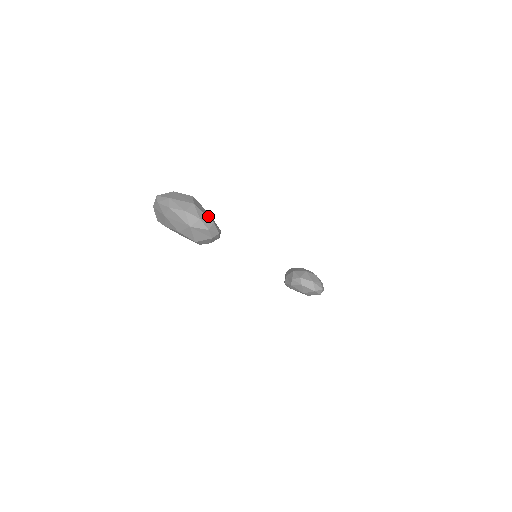
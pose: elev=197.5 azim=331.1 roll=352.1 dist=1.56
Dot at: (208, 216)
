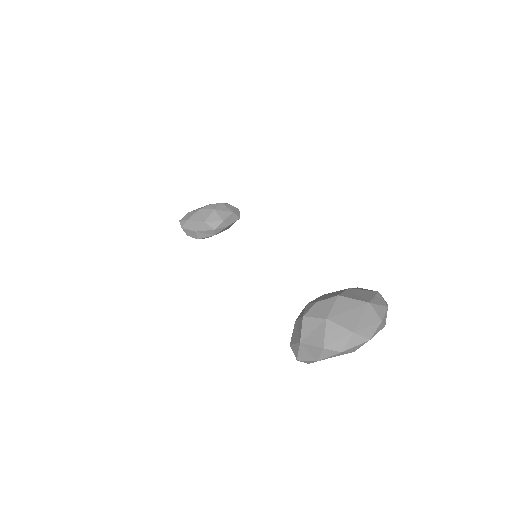
Dot at: (370, 293)
